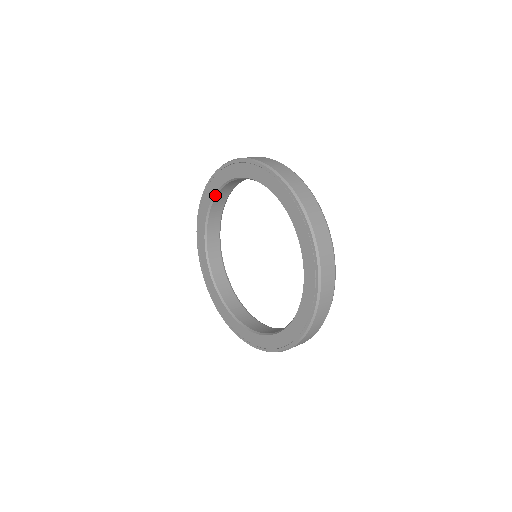
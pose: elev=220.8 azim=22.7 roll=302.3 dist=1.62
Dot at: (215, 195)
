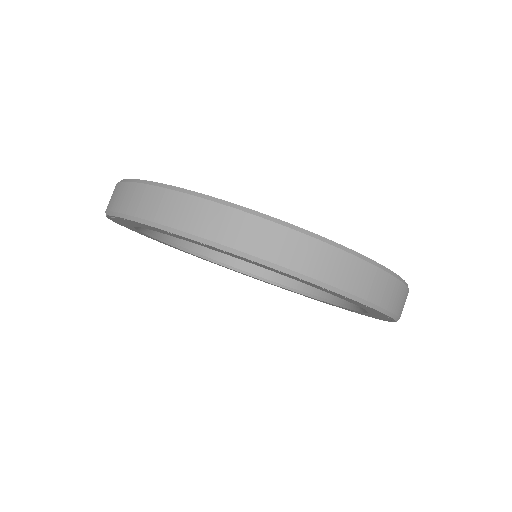
Dot at: (166, 242)
